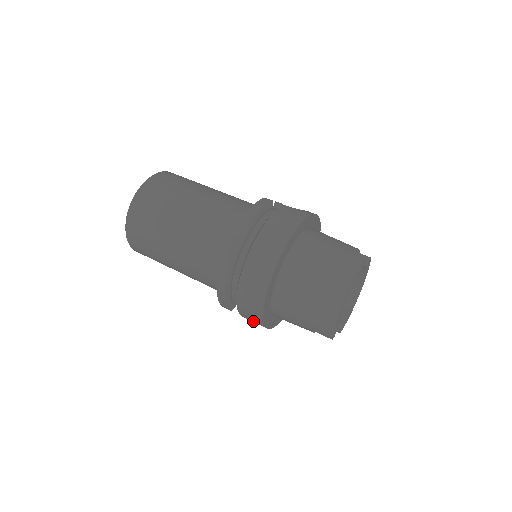
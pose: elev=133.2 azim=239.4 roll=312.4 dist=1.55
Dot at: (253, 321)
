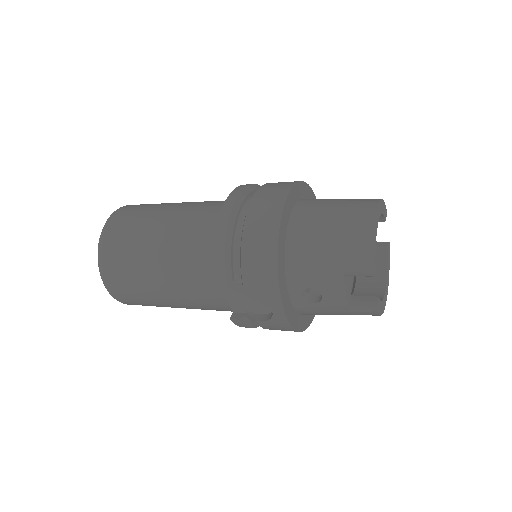
Dot at: (260, 277)
